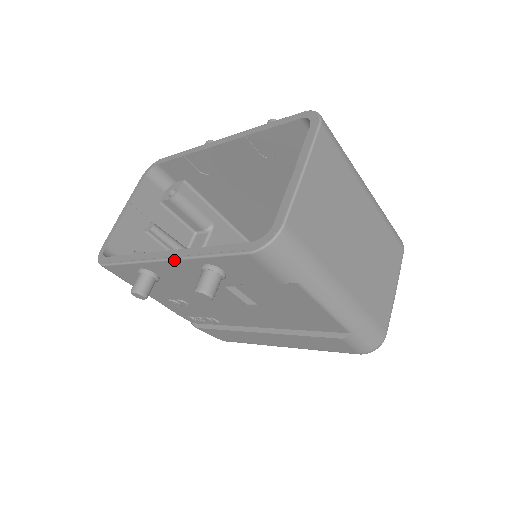
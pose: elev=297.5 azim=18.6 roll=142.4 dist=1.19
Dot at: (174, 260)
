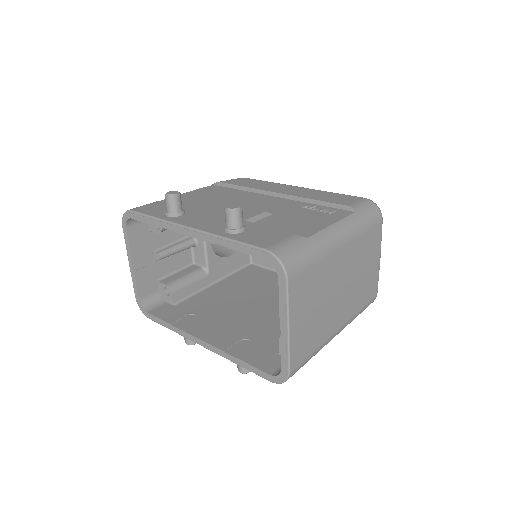
Dot at: (212, 351)
